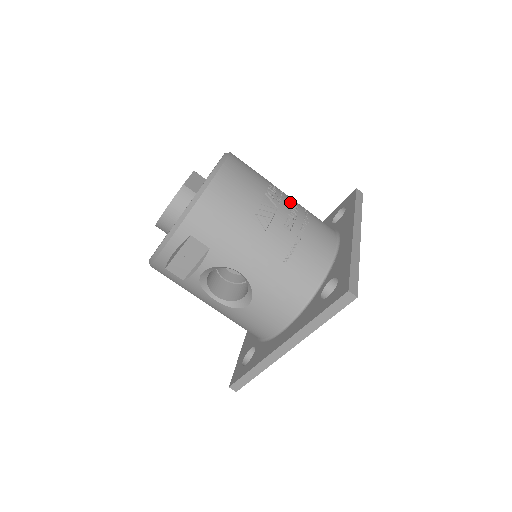
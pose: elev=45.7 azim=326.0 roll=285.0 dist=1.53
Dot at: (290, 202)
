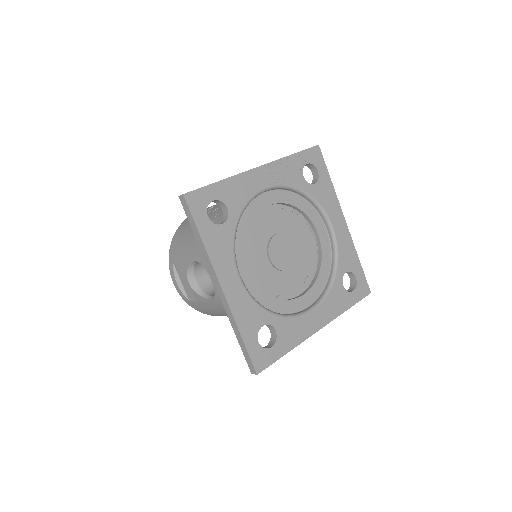
Dot at: occluded
